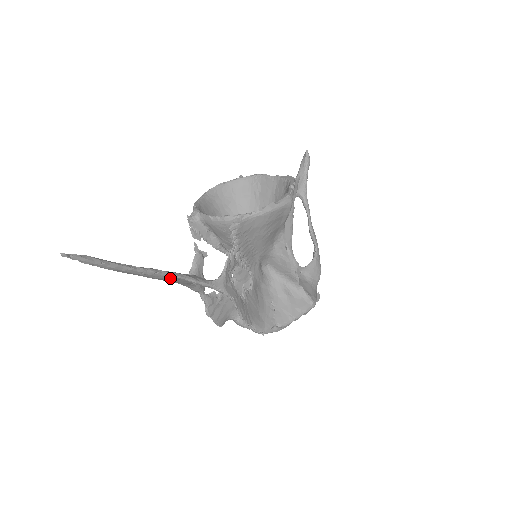
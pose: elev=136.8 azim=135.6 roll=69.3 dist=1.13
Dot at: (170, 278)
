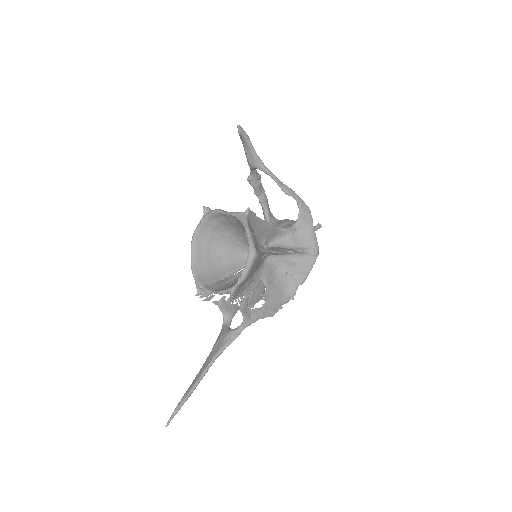
Dot at: (217, 356)
